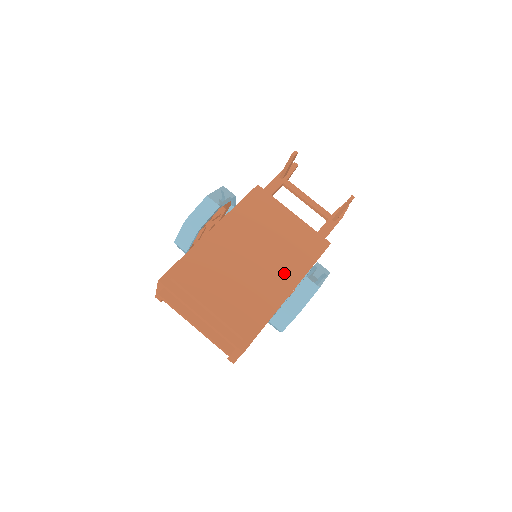
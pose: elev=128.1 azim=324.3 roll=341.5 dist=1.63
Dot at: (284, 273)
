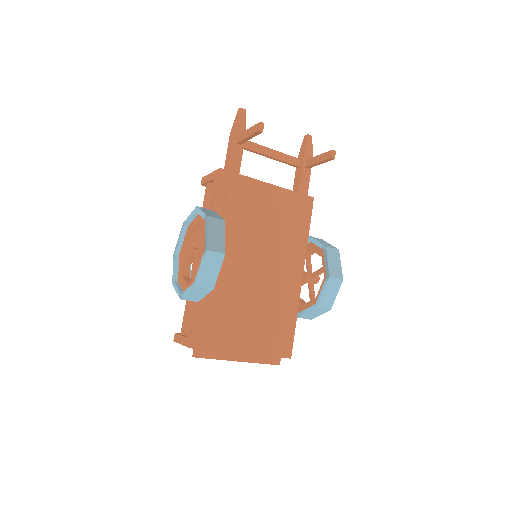
Dot at: (292, 264)
